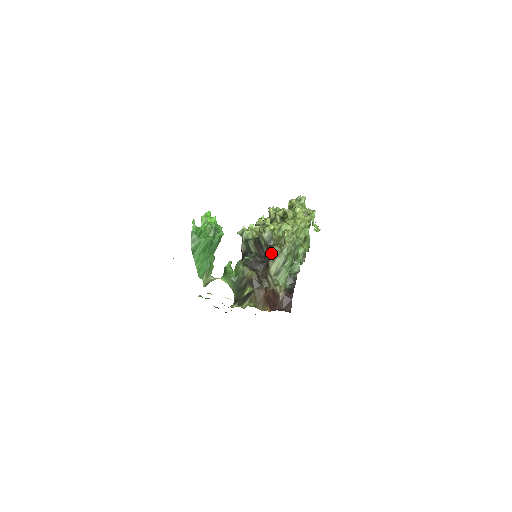
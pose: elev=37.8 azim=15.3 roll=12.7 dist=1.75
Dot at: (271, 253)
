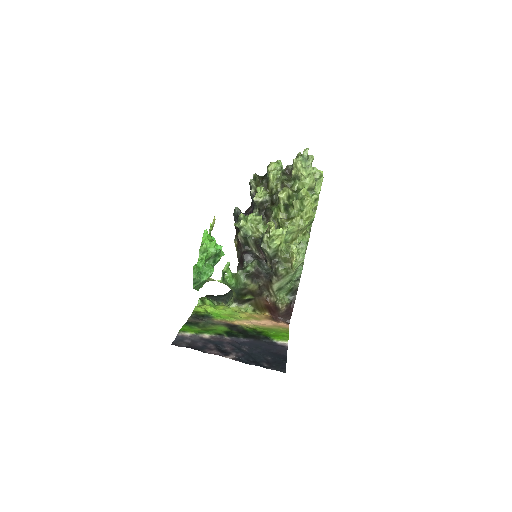
Dot at: (276, 274)
